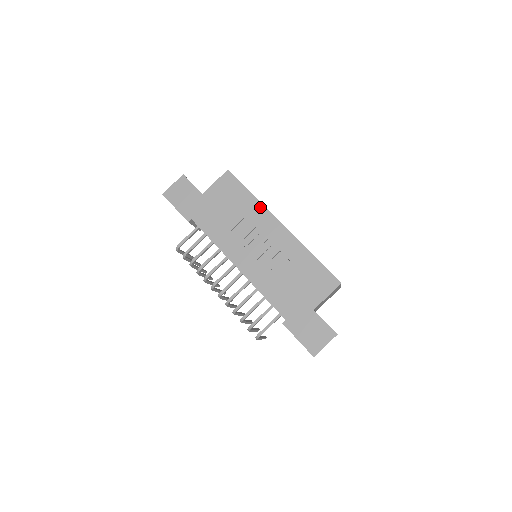
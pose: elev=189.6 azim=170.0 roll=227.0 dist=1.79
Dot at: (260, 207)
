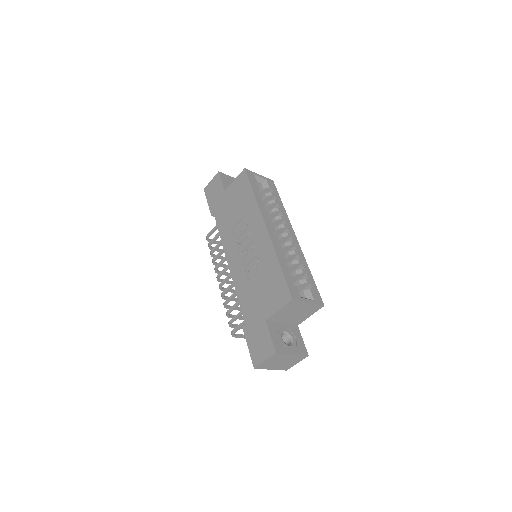
Dot at: (256, 207)
